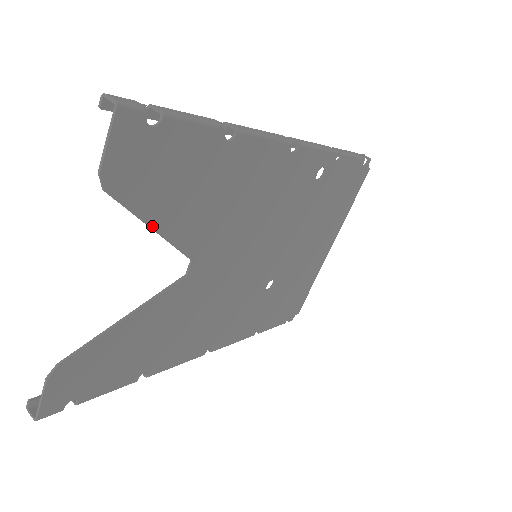
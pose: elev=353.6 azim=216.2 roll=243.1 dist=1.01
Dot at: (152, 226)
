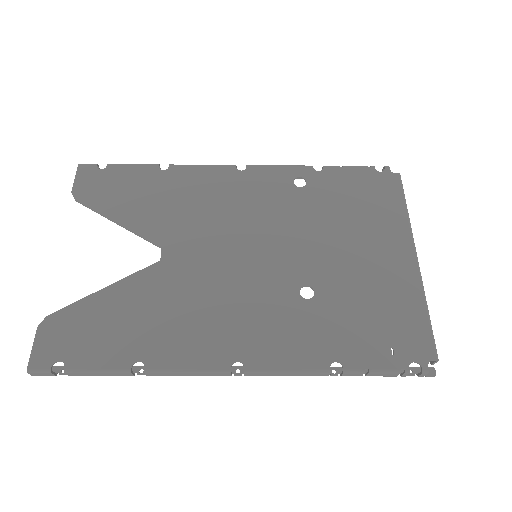
Dot at: (114, 220)
